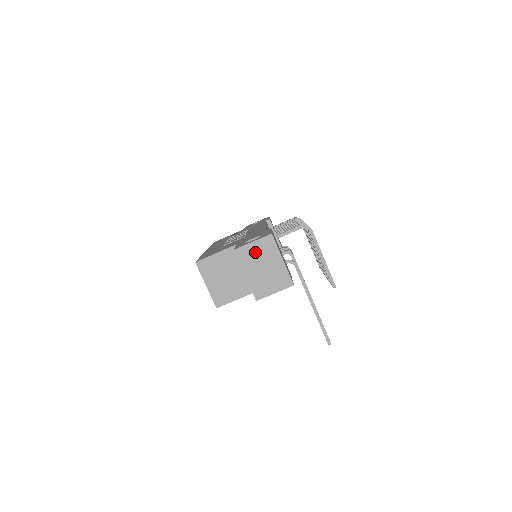
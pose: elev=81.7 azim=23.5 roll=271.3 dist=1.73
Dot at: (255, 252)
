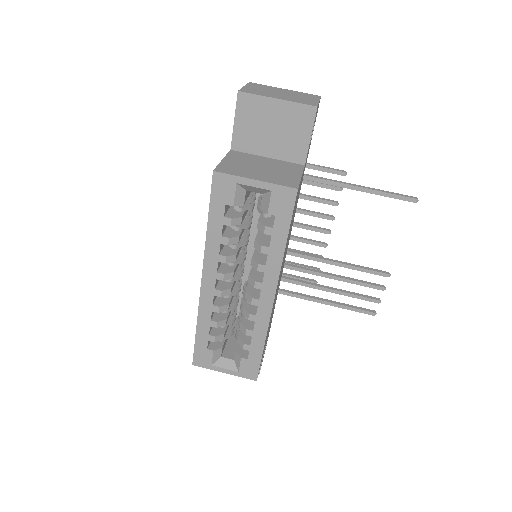
Dot at: (257, 89)
